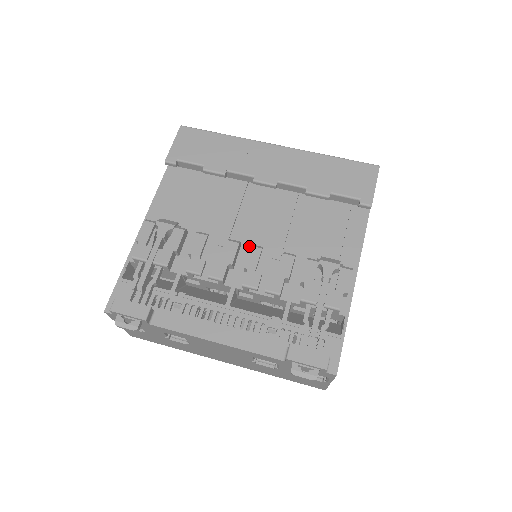
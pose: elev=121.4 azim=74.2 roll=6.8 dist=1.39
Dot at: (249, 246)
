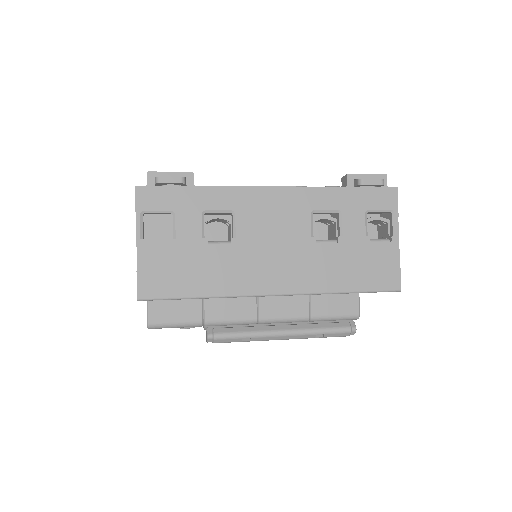
Dot at: occluded
